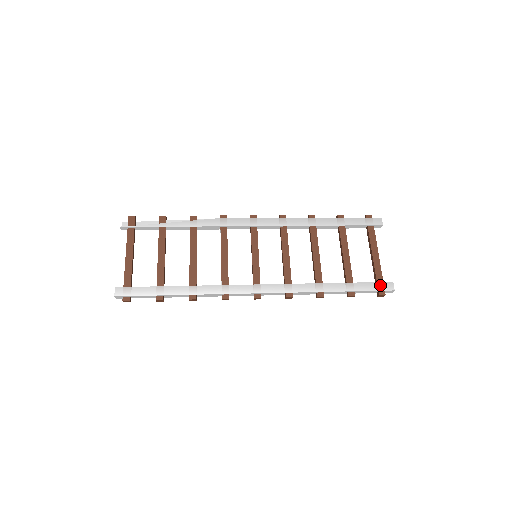
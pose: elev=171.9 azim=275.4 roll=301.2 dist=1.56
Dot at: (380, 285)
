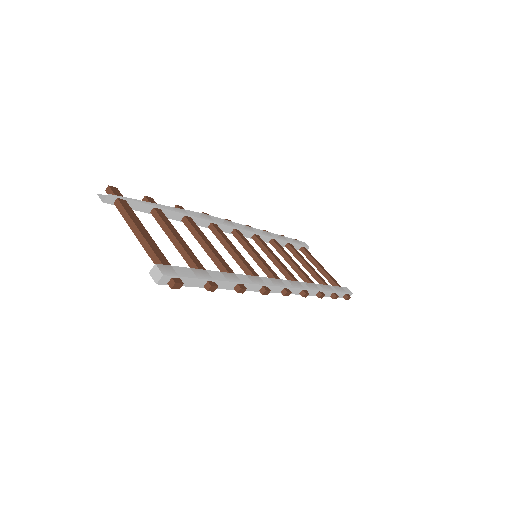
Dot at: (344, 289)
